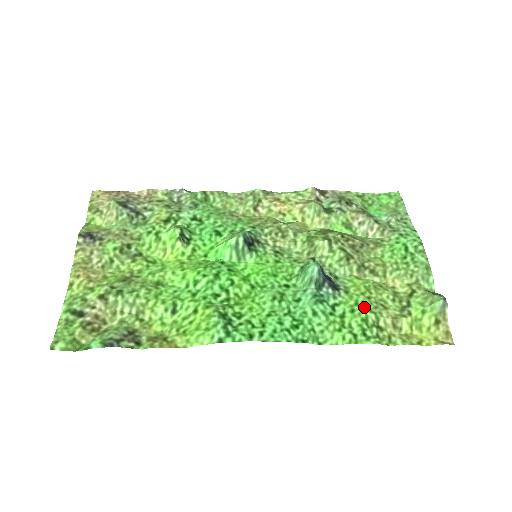
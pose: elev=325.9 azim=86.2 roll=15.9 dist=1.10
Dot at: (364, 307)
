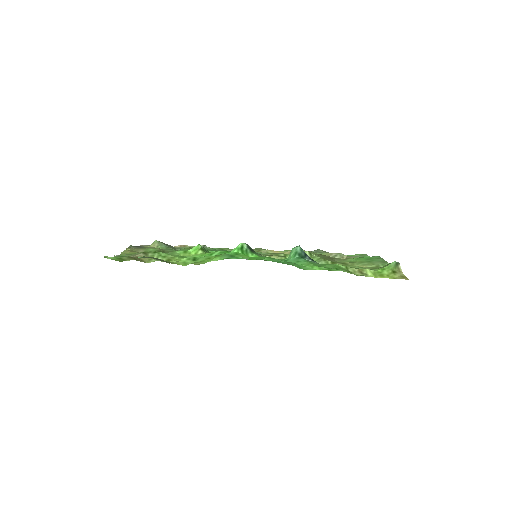
Dot at: (336, 264)
